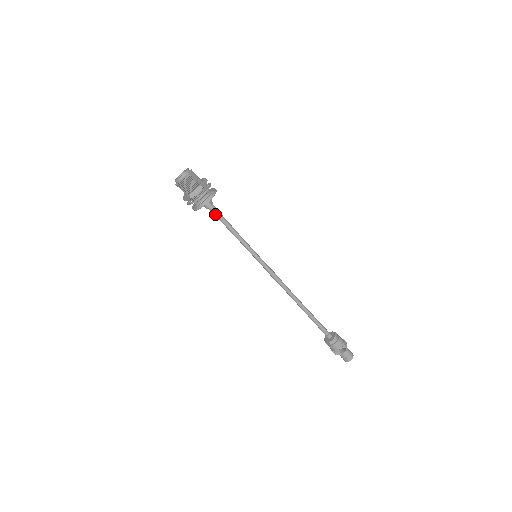
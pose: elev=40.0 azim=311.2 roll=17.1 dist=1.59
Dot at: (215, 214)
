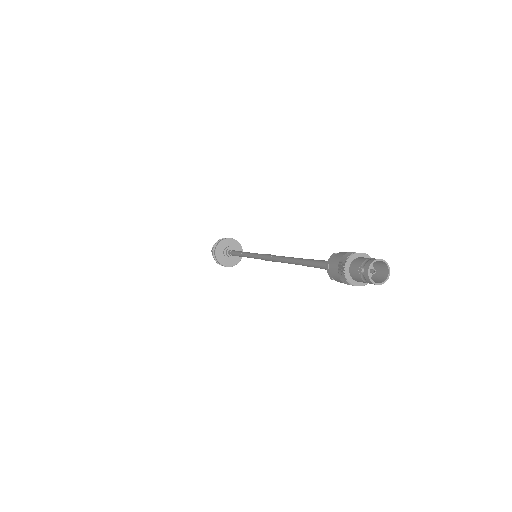
Dot at: (232, 254)
